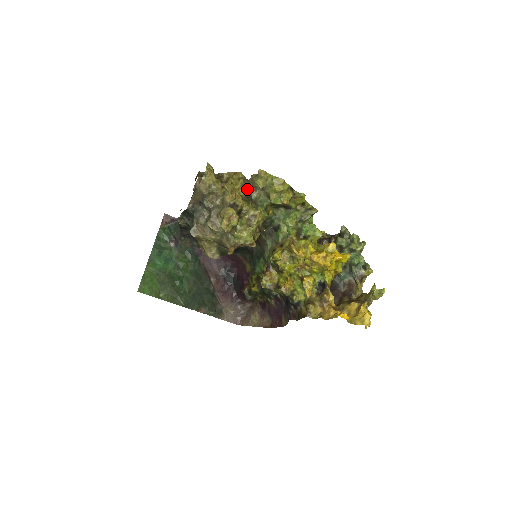
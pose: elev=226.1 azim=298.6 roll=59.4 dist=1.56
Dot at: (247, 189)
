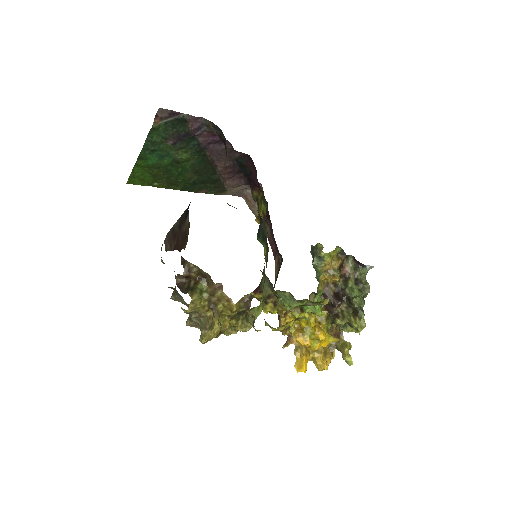
Dot at: (240, 311)
